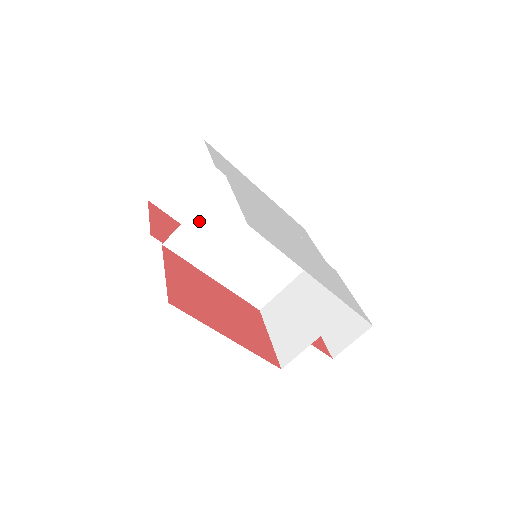
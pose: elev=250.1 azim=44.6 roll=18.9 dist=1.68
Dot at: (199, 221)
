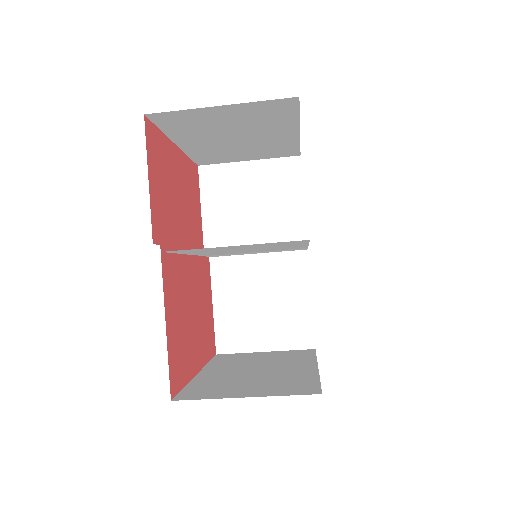
Dot at: (231, 247)
